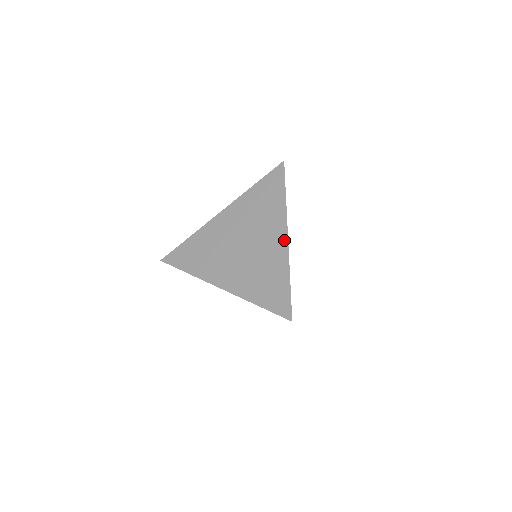
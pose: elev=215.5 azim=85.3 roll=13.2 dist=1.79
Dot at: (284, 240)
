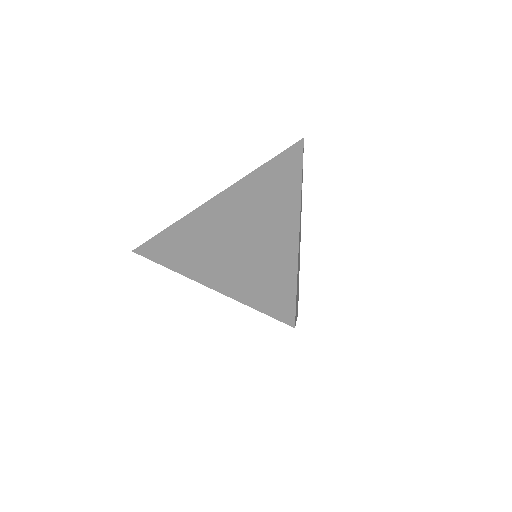
Dot at: occluded
